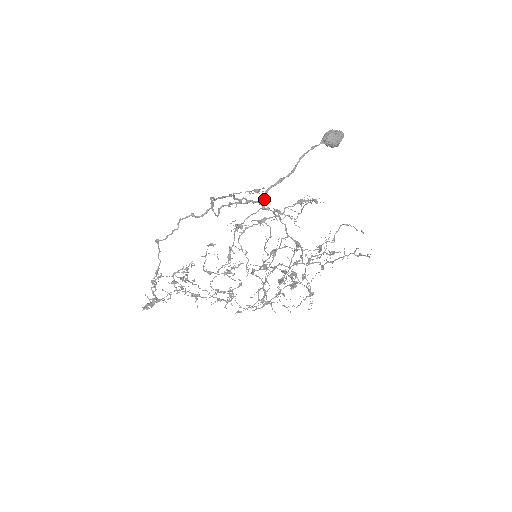
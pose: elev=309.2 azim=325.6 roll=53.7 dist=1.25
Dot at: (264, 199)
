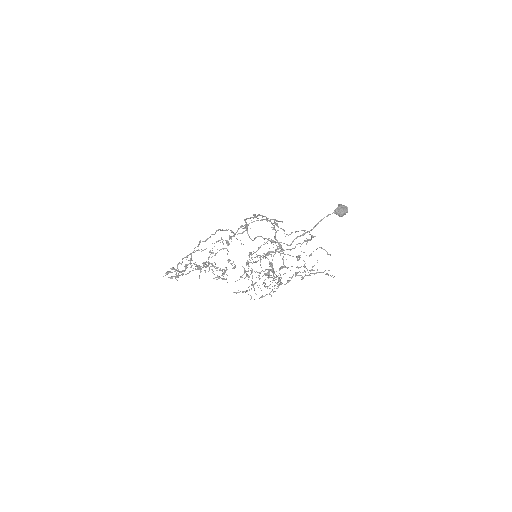
Dot at: (291, 244)
